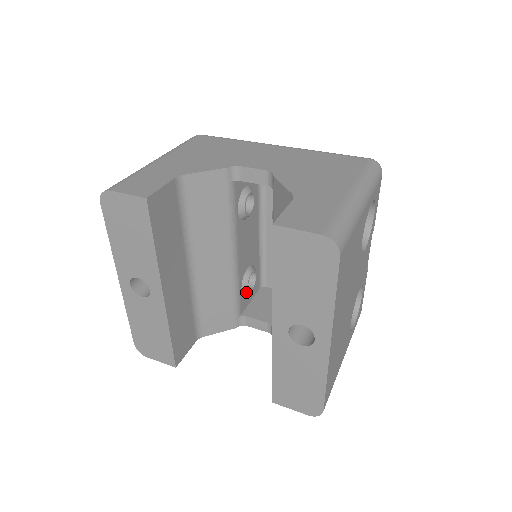
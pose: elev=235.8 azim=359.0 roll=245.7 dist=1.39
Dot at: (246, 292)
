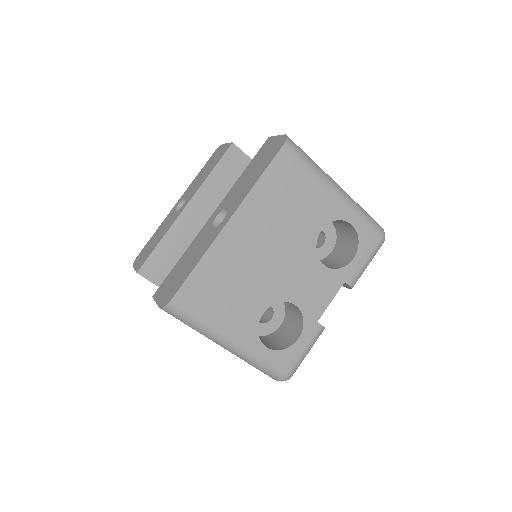
Dot at: occluded
